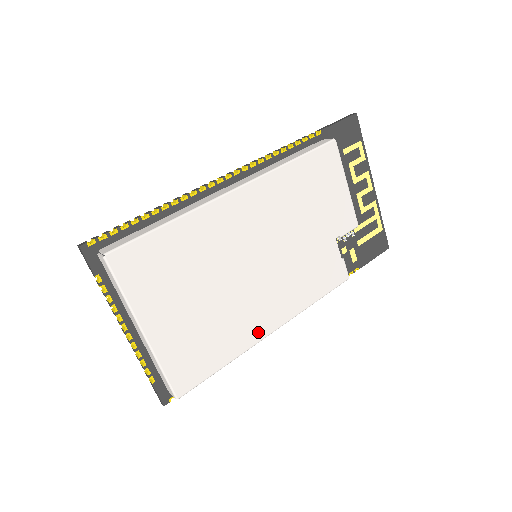
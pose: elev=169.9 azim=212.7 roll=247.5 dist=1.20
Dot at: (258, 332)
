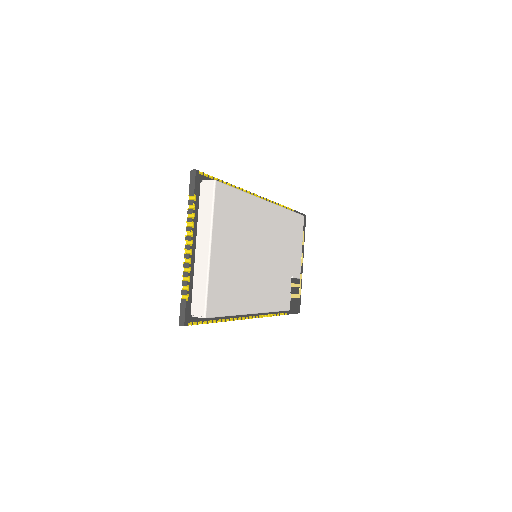
Dot at: (250, 306)
